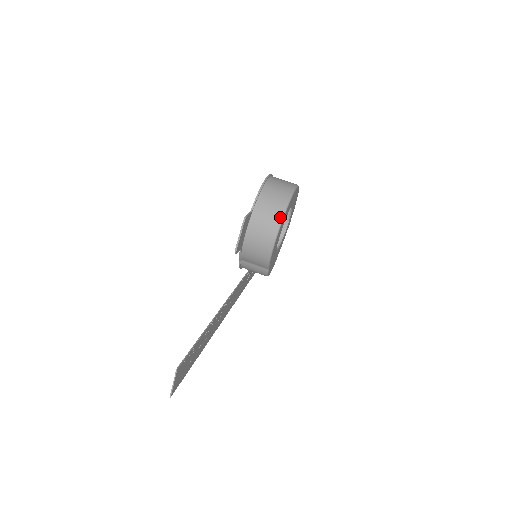
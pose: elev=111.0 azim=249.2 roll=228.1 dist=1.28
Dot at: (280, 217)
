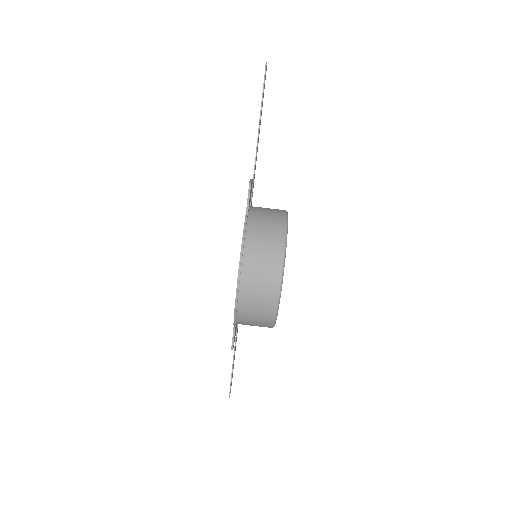
Dot at: occluded
